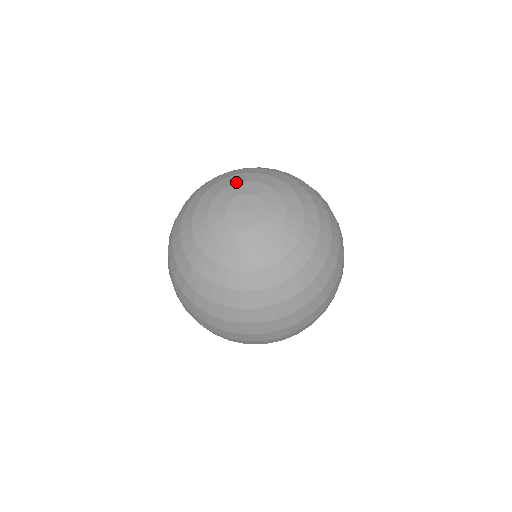
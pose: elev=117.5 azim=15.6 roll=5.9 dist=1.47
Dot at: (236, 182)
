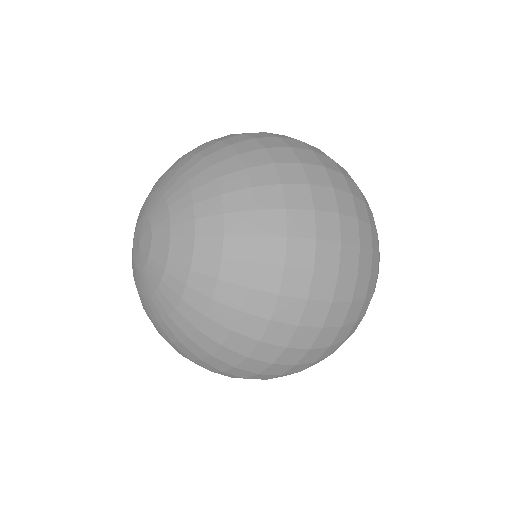
Dot at: (164, 193)
